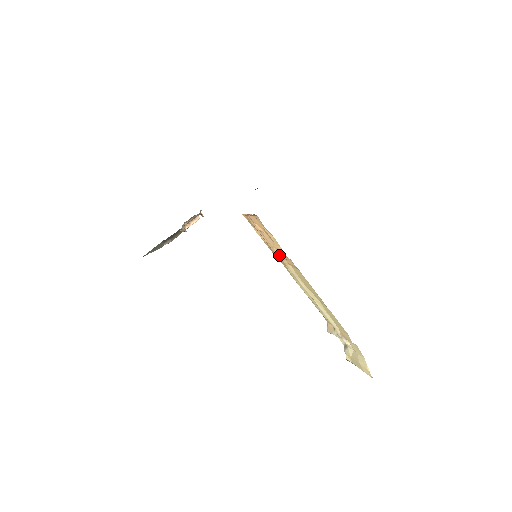
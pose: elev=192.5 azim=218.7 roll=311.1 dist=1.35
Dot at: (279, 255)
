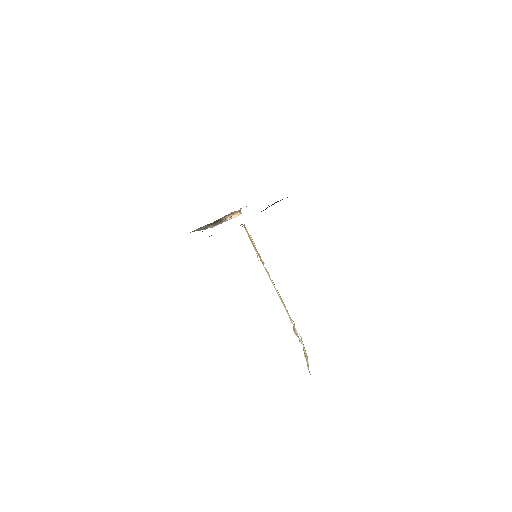
Dot at: (261, 260)
